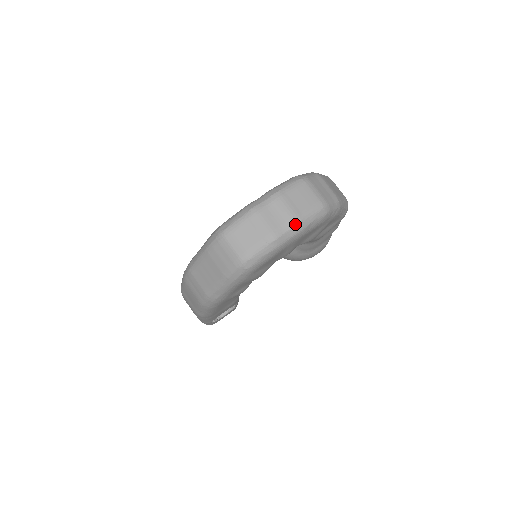
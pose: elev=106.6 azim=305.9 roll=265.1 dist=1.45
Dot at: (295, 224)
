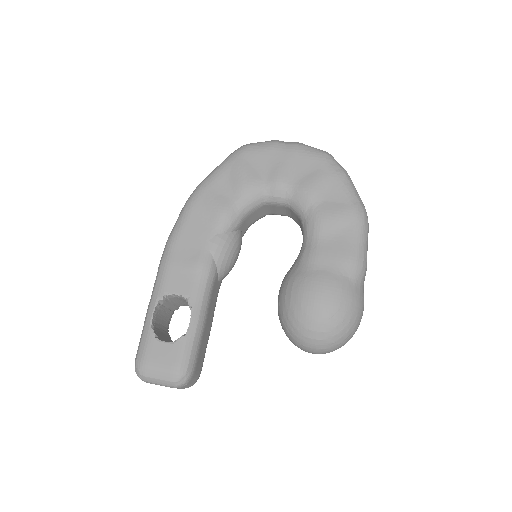
Dot at: occluded
